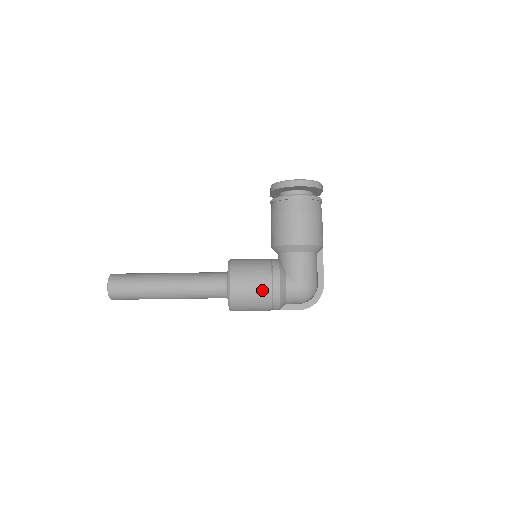
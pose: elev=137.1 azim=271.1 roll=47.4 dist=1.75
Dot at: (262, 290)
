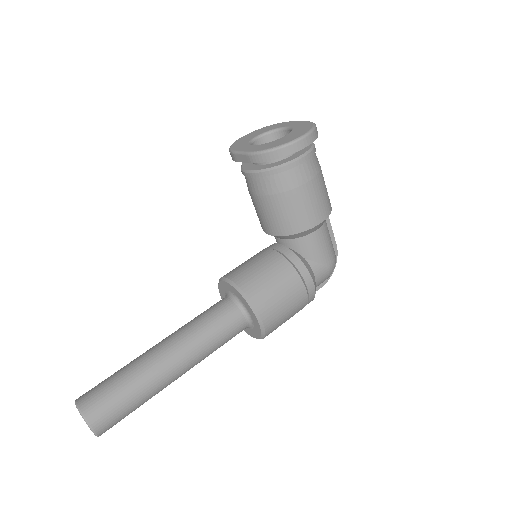
Dot at: (298, 302)
